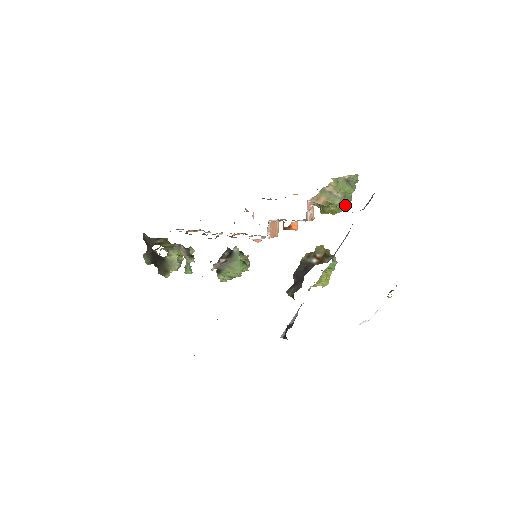
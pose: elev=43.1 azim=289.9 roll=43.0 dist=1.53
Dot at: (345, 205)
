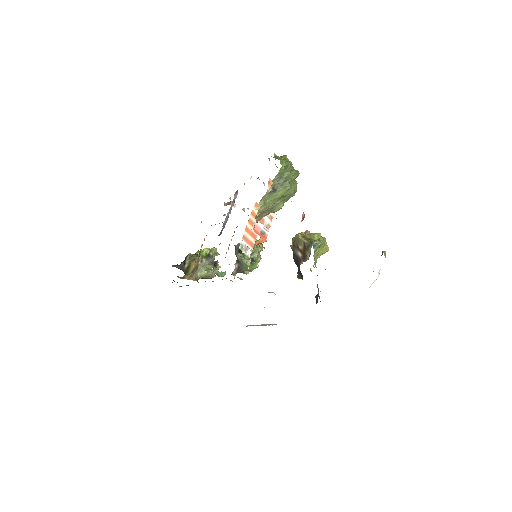
Dot at: (292, 196)
